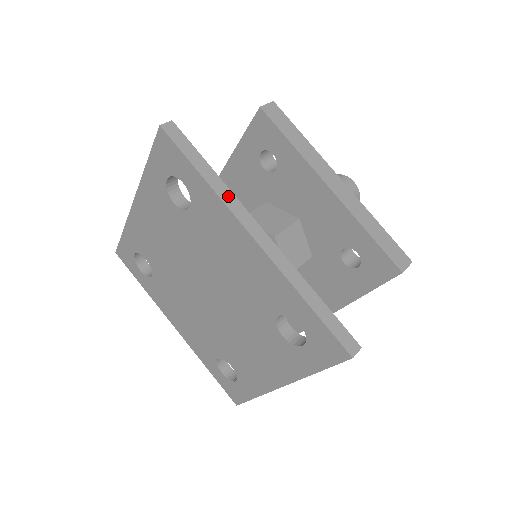
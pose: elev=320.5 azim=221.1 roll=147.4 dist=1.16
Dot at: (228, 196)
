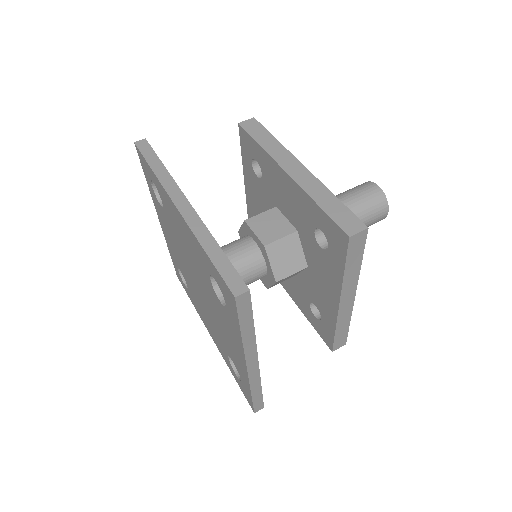
Dot at: (251, 344)
